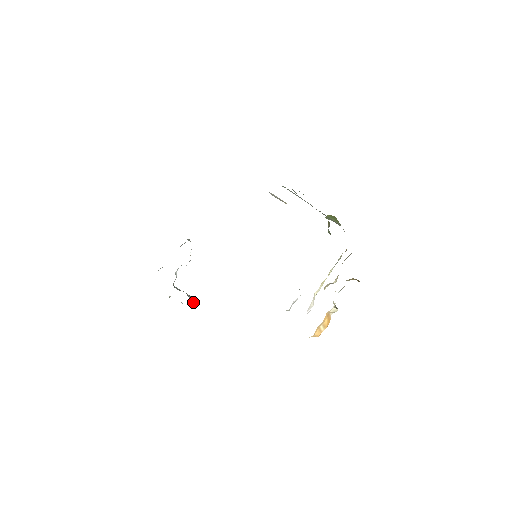
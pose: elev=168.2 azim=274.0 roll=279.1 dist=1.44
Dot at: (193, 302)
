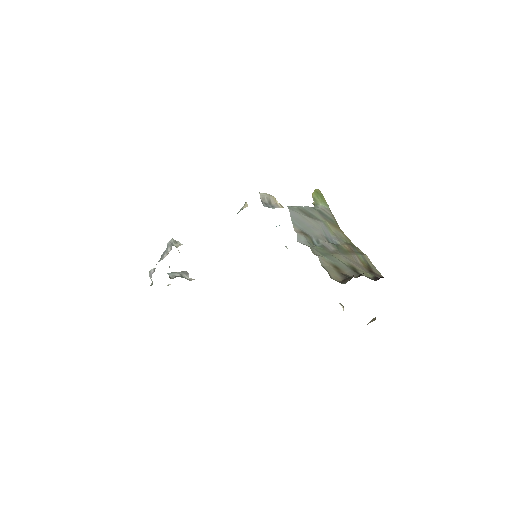
Dot at: (188, 276)
